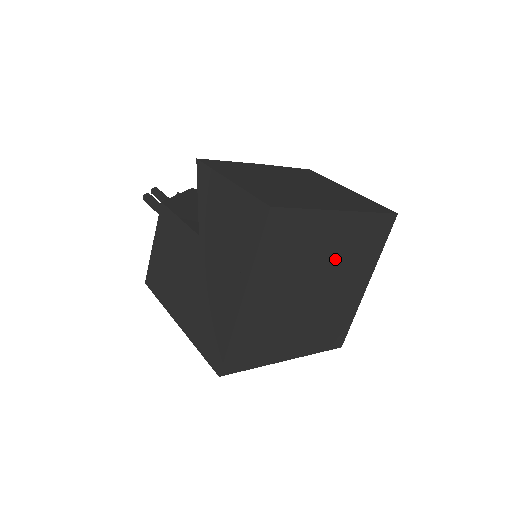
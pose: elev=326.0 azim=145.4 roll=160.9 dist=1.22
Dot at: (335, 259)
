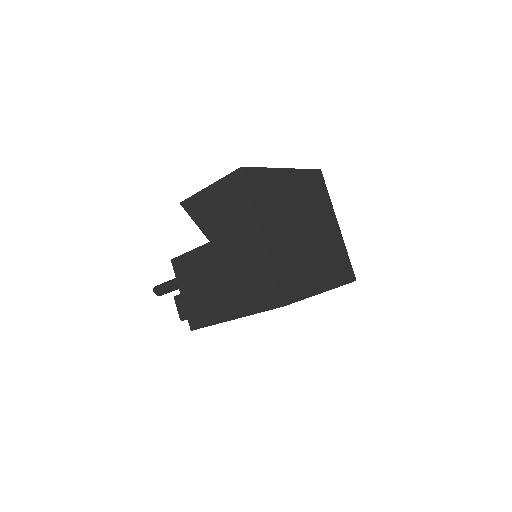
Dot at: (303, 204)
